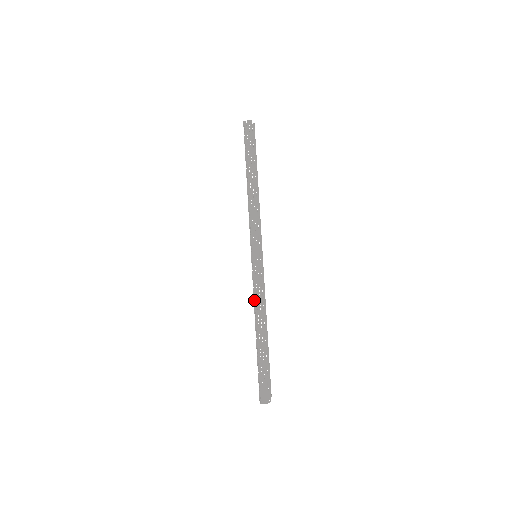
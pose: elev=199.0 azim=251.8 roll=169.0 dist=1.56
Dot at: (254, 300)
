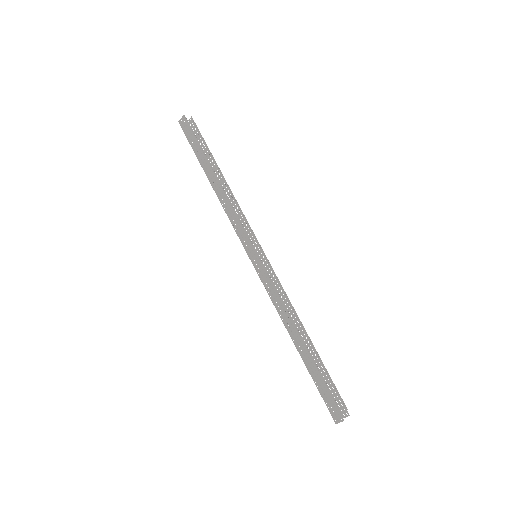
Dot at: (275, 306)
